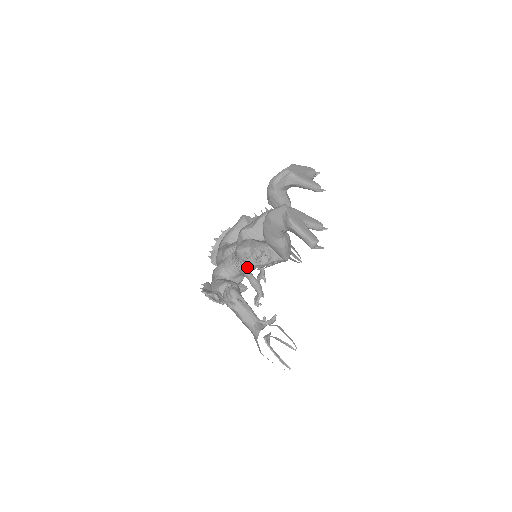
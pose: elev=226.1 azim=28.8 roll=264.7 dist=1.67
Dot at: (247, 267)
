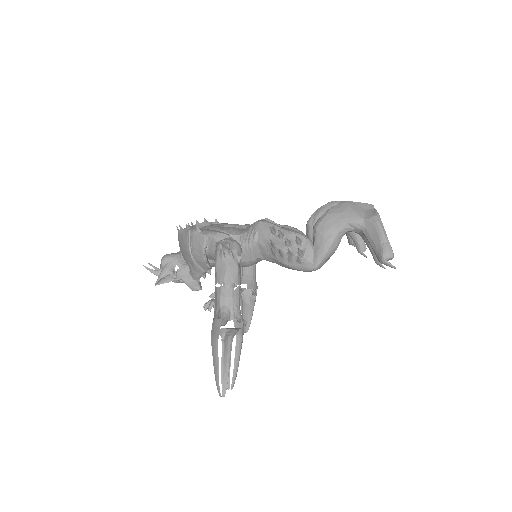
Dot at: (252, 249)
